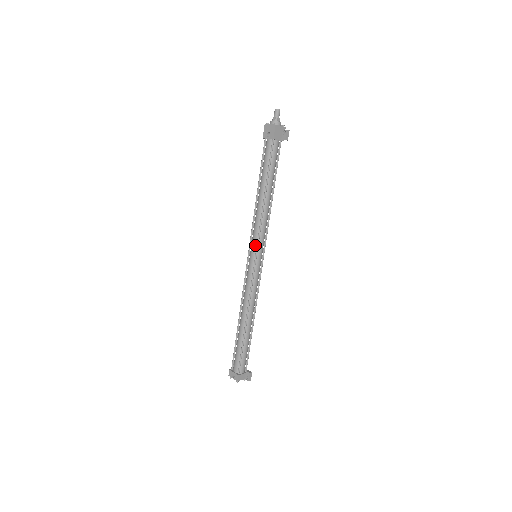
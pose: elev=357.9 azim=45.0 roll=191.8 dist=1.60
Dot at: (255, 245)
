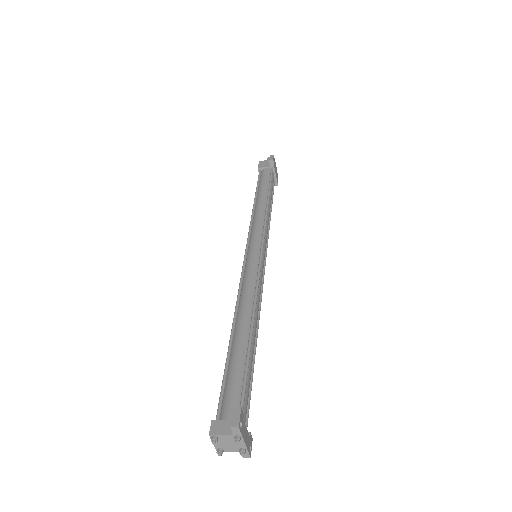
Dot at: occluded
